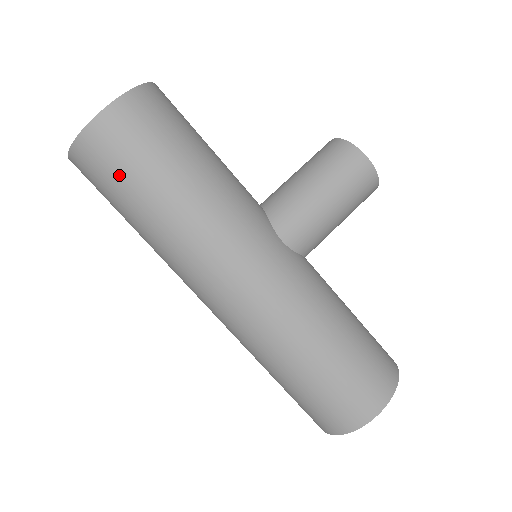
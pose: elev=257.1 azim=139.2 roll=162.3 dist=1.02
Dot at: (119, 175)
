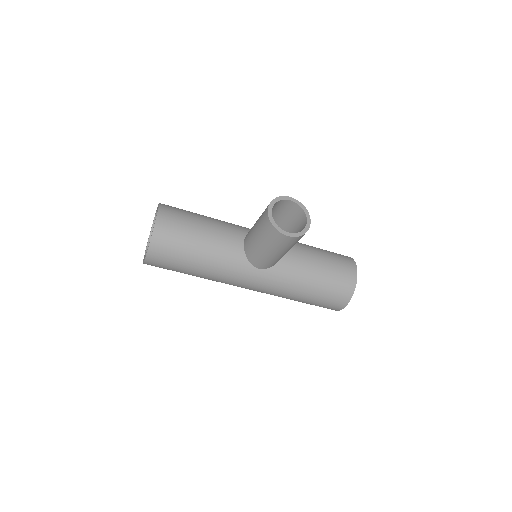
Dot at: occluded
